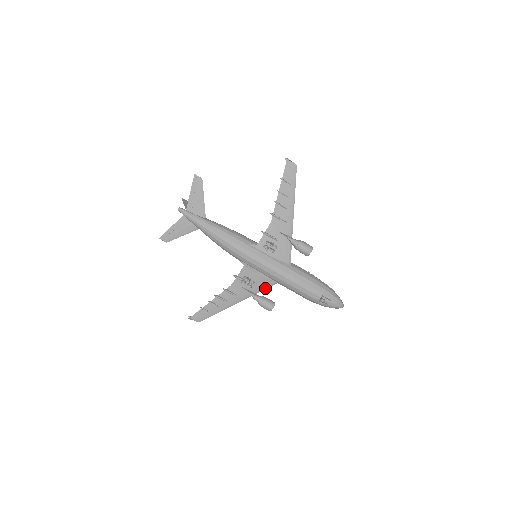
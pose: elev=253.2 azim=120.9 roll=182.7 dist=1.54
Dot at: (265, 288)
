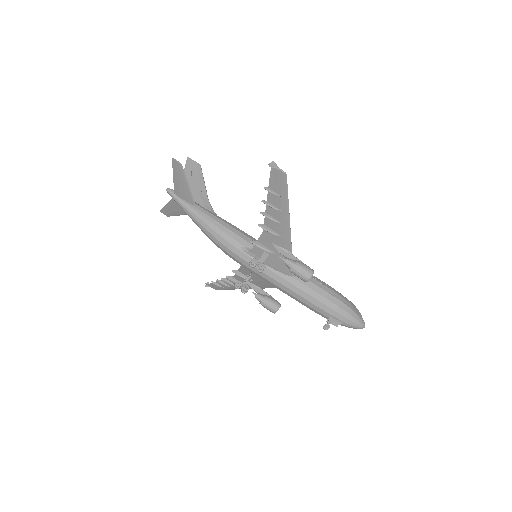
Dot at: (270, 287)
